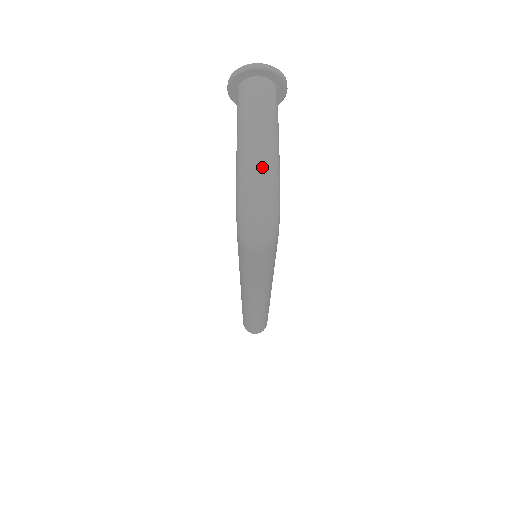
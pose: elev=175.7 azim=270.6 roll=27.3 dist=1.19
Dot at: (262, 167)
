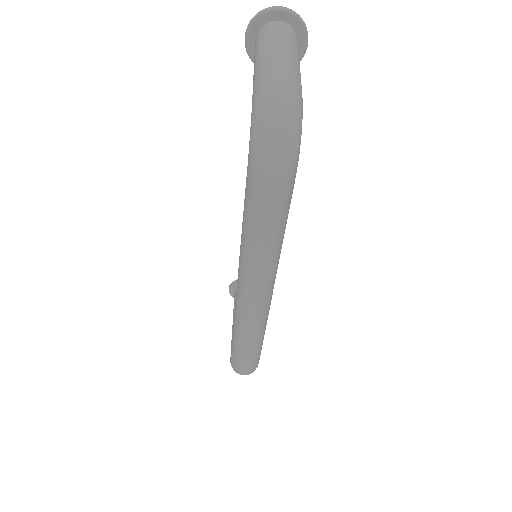
Dot at: (285, 80)
